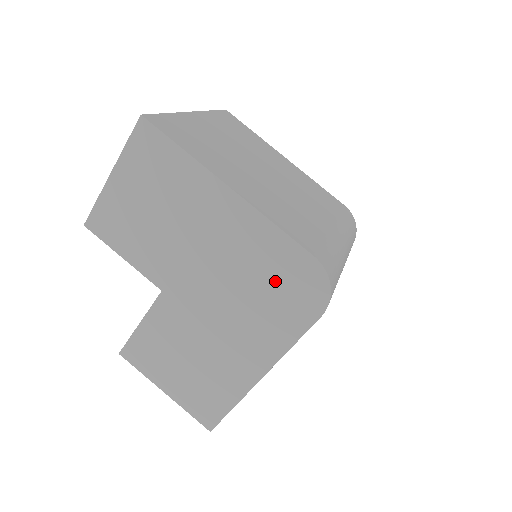
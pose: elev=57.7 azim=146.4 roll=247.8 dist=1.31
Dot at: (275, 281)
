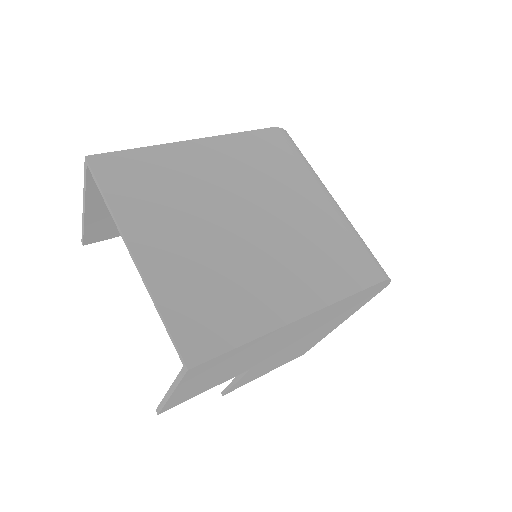
Dot at: (347, 307)
